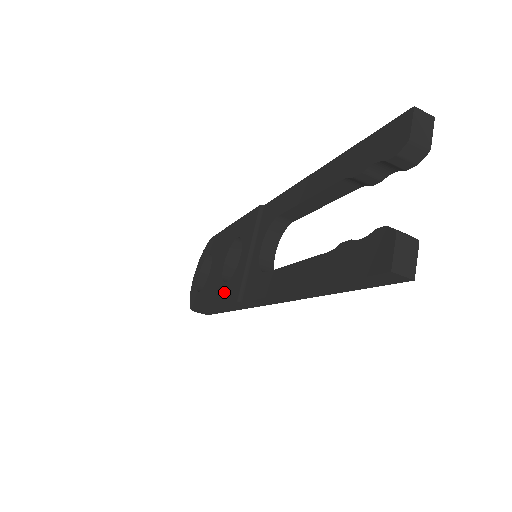
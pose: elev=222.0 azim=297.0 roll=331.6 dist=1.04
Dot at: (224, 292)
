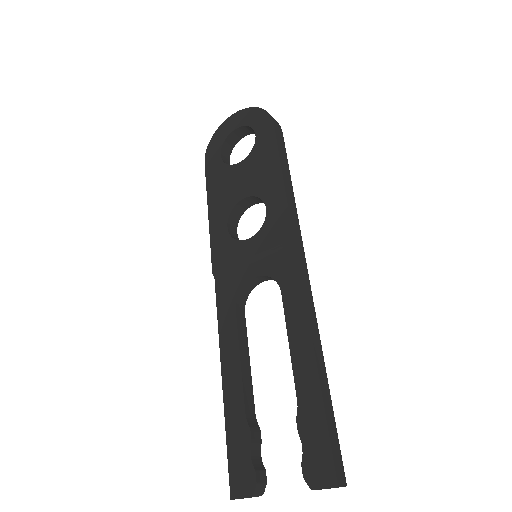
Dot at: (219, 232)
